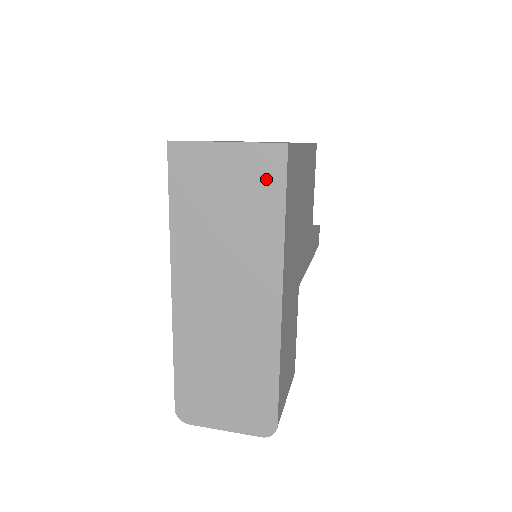
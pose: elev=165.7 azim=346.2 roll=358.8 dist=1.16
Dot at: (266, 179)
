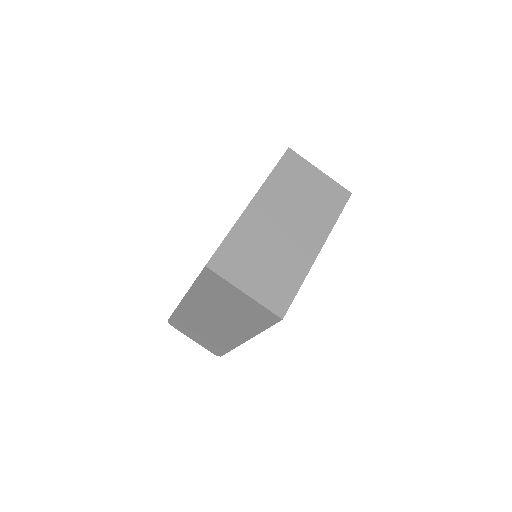
Dot at: (261, 317)
